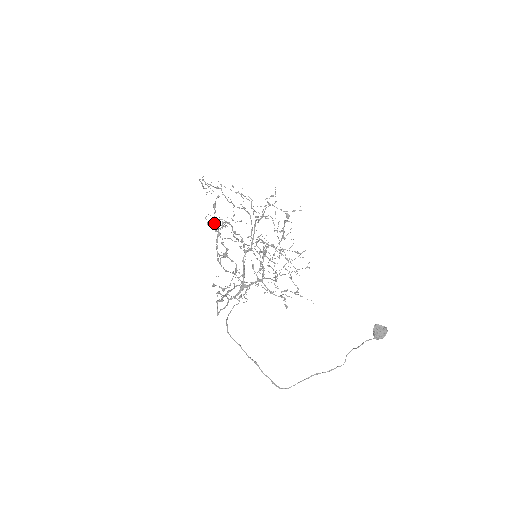
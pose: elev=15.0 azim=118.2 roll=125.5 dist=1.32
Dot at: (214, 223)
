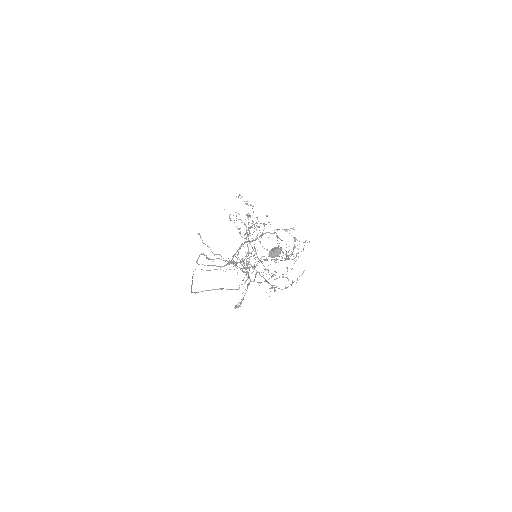
Dot at: occluded
